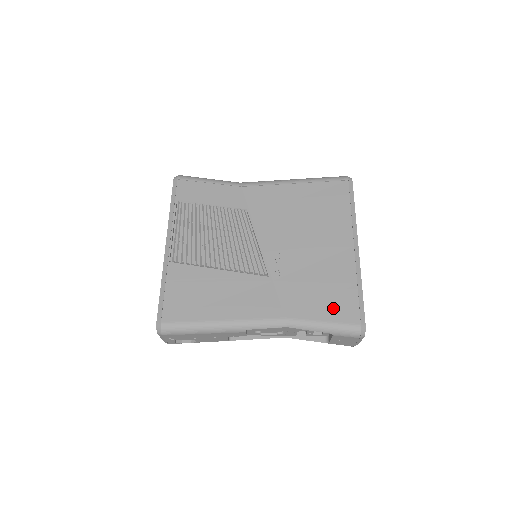
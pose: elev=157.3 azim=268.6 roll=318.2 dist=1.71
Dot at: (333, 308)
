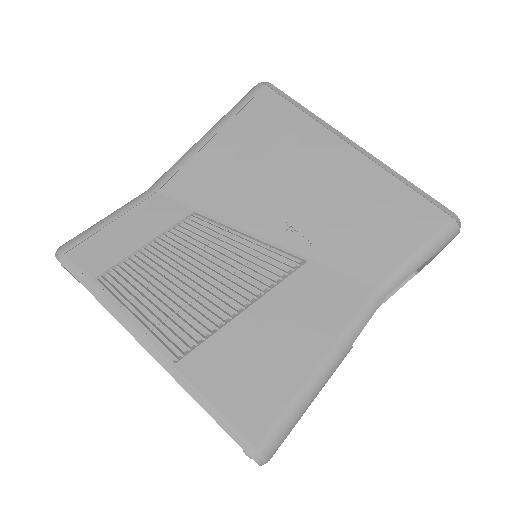
Dot at: (408, 227)
